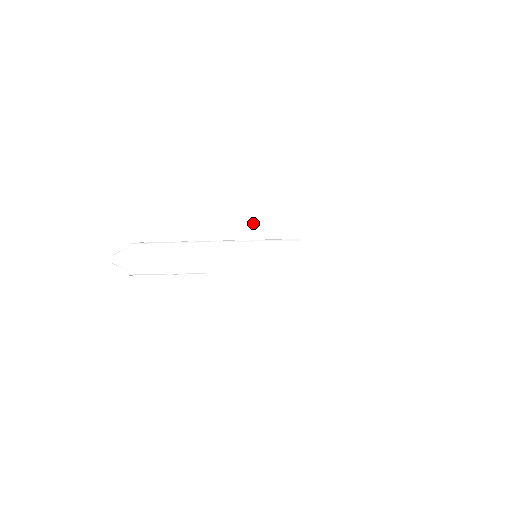
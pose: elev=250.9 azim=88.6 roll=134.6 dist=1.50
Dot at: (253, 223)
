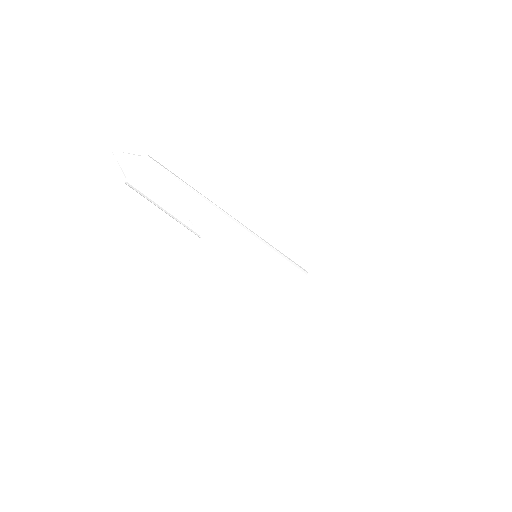
Dot at: (273, 227)
